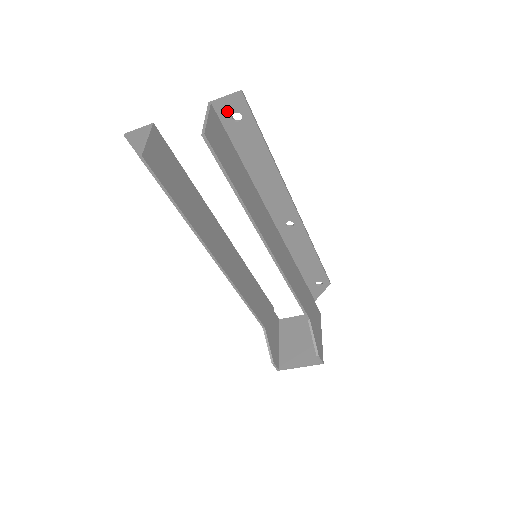
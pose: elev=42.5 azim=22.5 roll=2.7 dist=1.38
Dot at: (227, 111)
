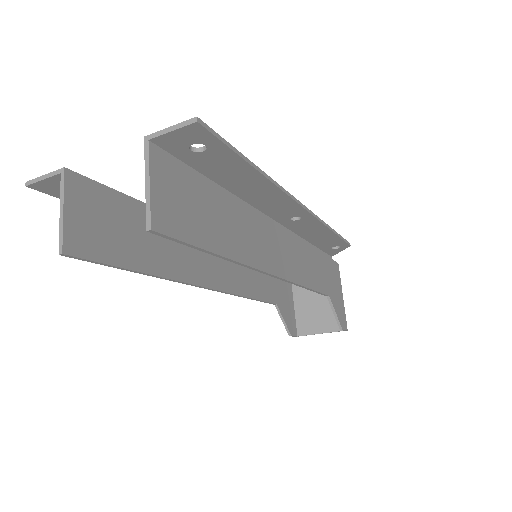
Dot at: (179, 144)
